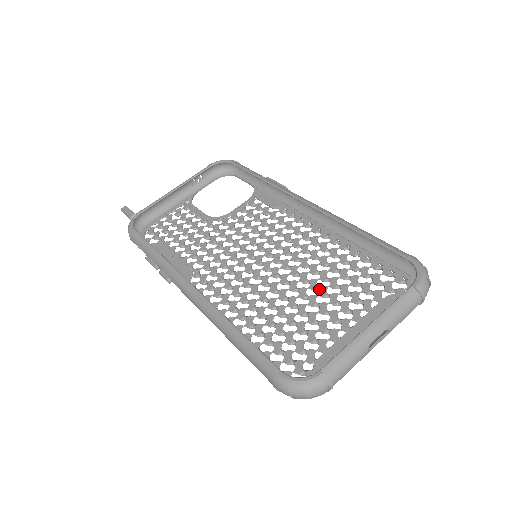
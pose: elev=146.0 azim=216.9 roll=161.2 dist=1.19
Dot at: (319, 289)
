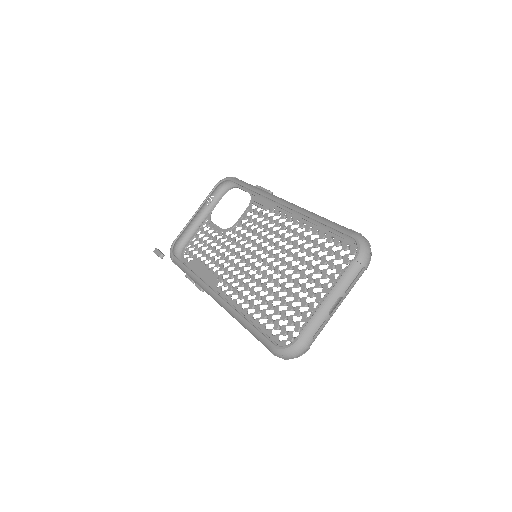
Dot at: (300, 273)
